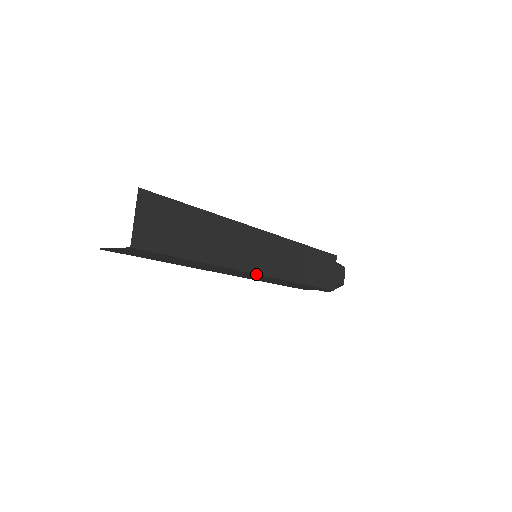
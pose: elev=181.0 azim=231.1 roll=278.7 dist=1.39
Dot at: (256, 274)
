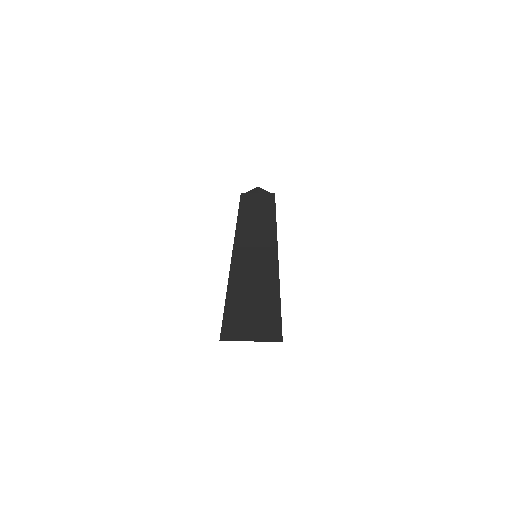
Dot at: occluded
